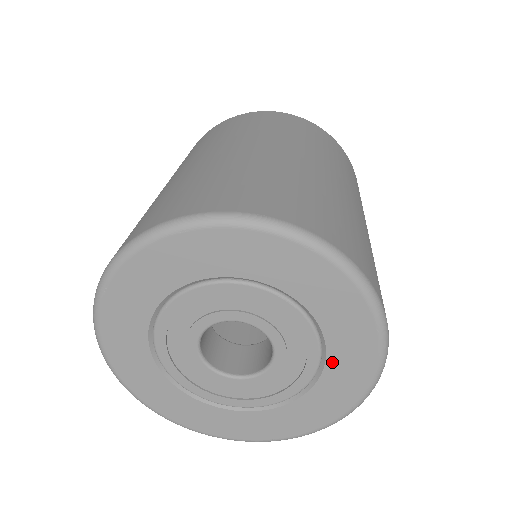
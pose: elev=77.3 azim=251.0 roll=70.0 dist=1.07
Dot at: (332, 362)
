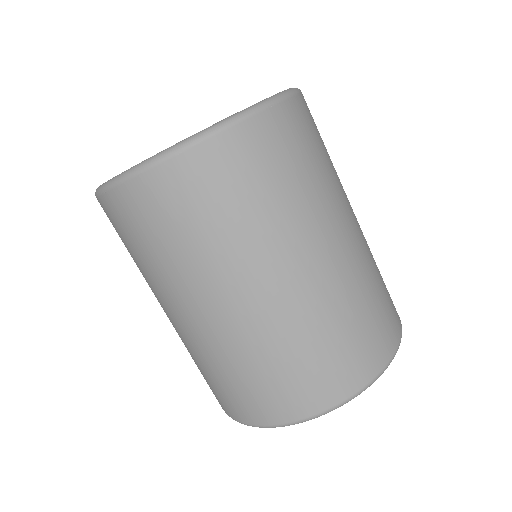
Dot at: occluded
